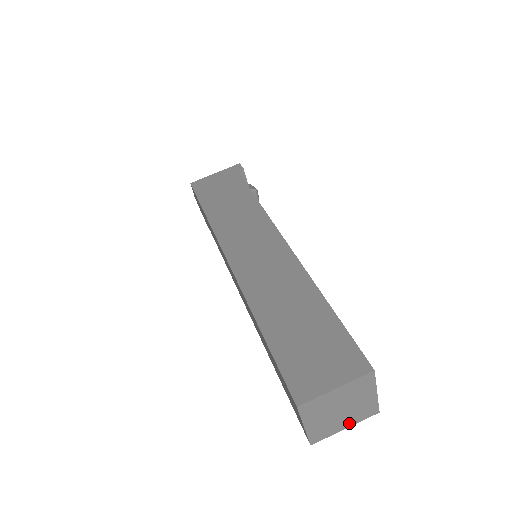
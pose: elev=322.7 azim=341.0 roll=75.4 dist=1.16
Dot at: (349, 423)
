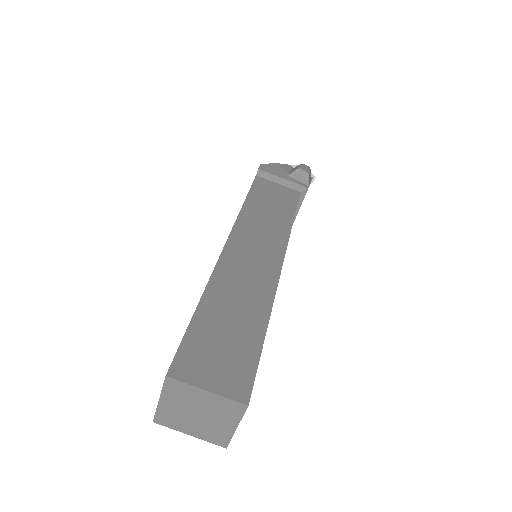
Dot at: (231, 423)
